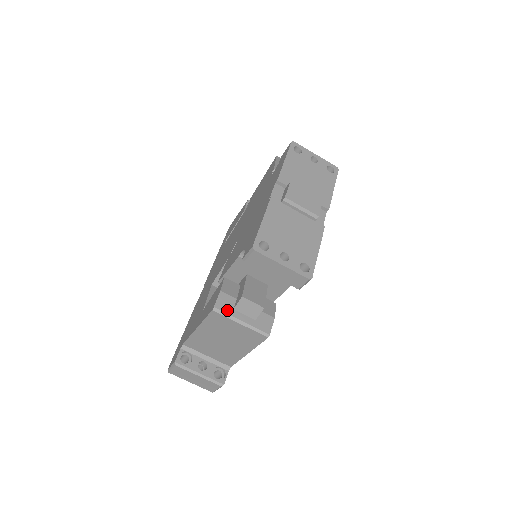
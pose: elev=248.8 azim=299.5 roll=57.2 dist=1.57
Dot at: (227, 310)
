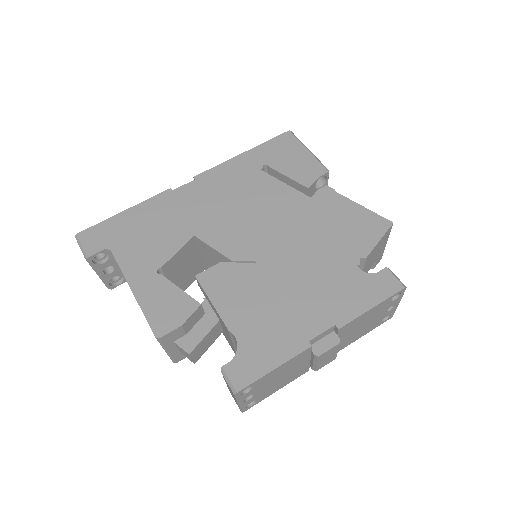
Dot at: (167, 342)
